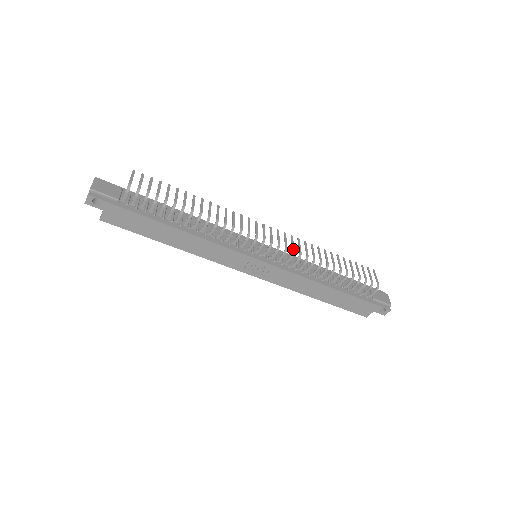
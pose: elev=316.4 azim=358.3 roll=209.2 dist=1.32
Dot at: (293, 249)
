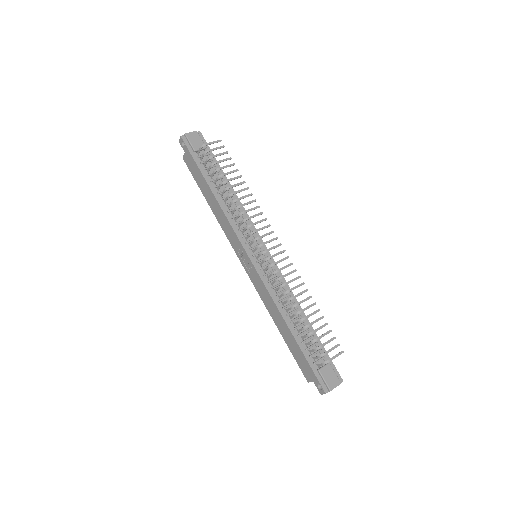
Dot at: (278, 270)
